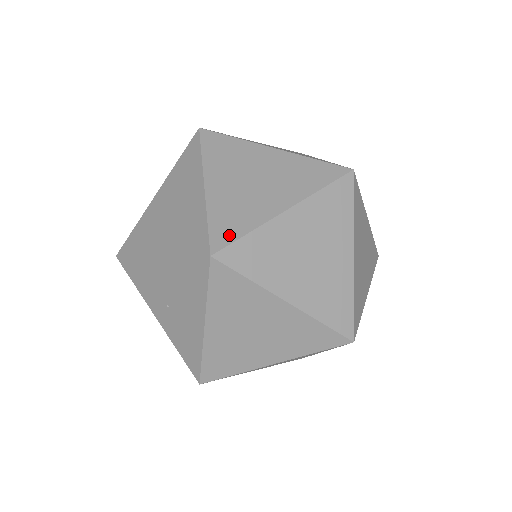
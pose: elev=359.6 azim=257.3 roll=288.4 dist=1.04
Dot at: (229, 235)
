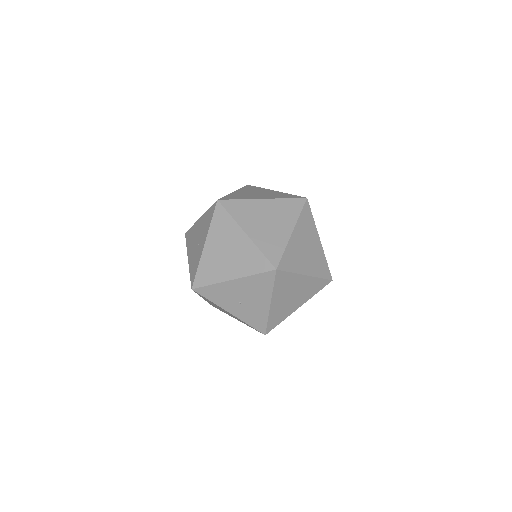
Dot at: (277, 256)
